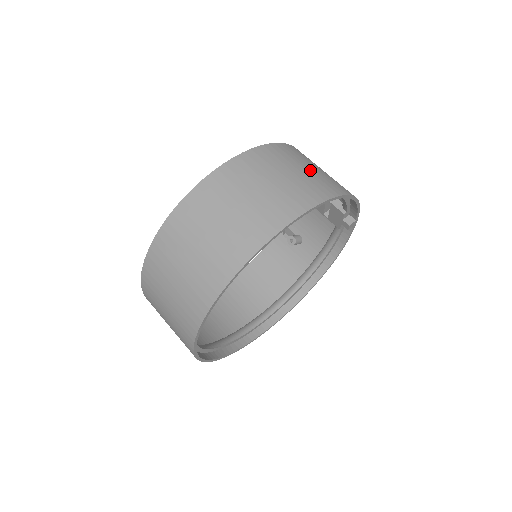
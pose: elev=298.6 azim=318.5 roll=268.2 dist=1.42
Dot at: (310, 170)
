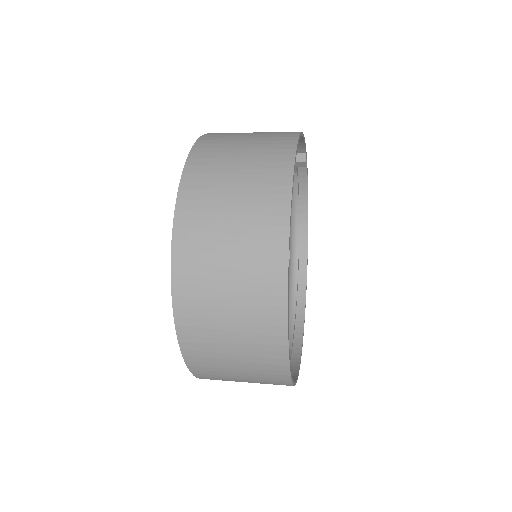
Dot at: (250, 140)
